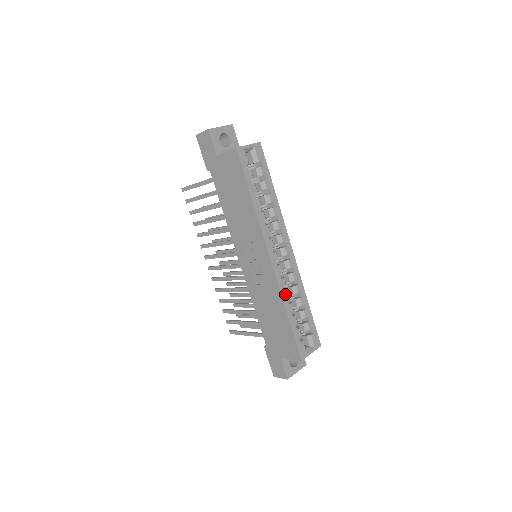
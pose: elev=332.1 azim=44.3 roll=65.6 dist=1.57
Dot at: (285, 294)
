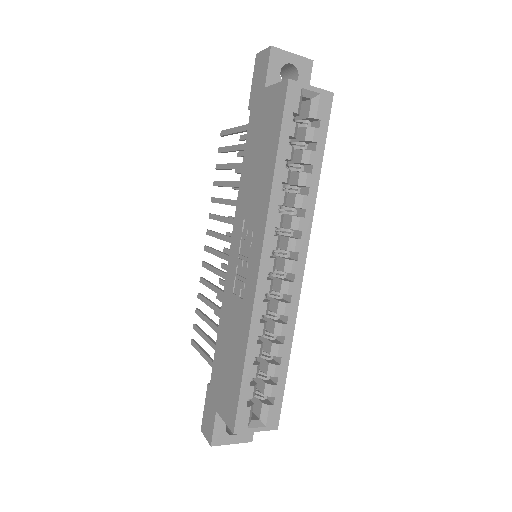
Dot at: (257, 326)
